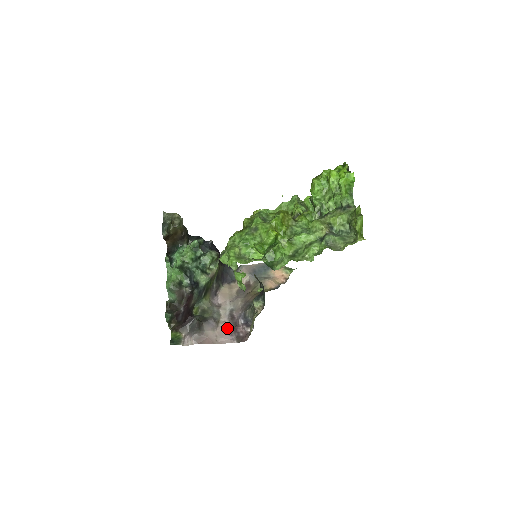
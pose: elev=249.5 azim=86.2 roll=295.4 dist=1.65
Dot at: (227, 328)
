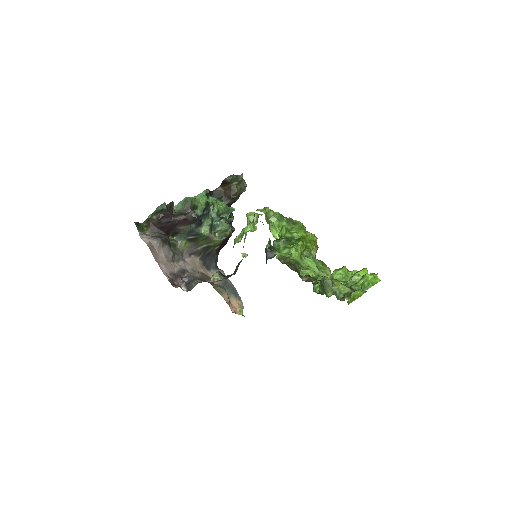
Dot at: (173, 269)
